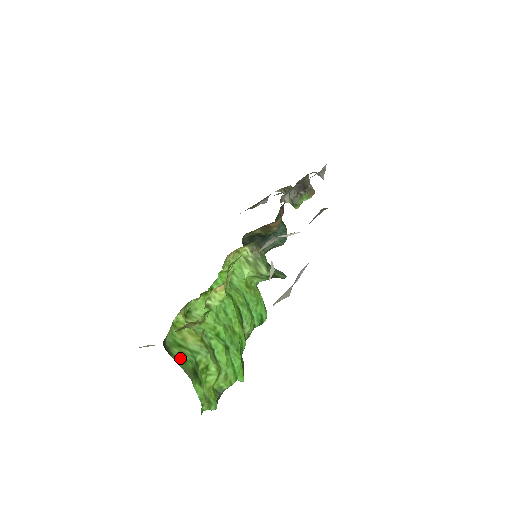
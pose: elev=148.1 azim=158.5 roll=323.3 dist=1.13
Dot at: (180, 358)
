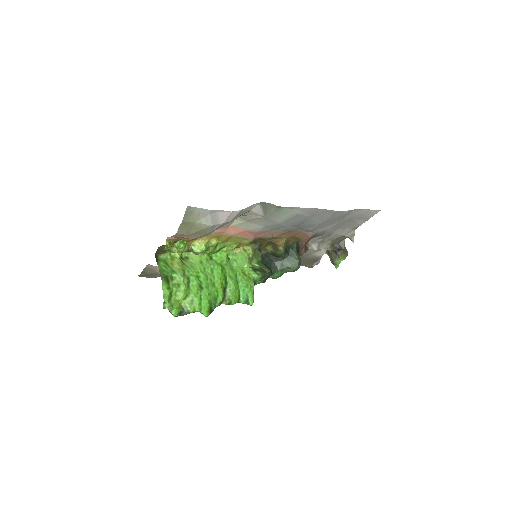
Dot at: (162, 267)
